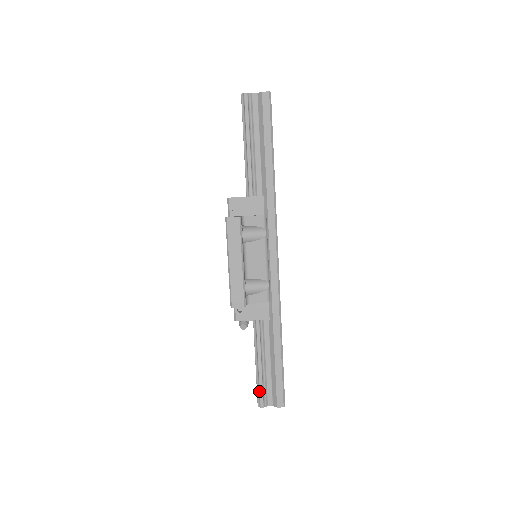
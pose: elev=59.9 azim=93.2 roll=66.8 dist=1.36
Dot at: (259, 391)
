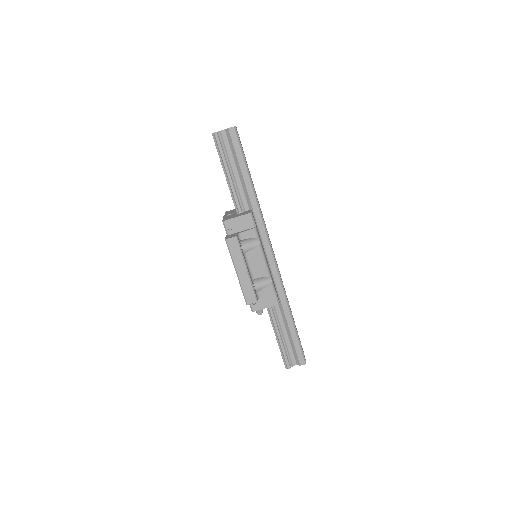
Dot at: (284, 357)
